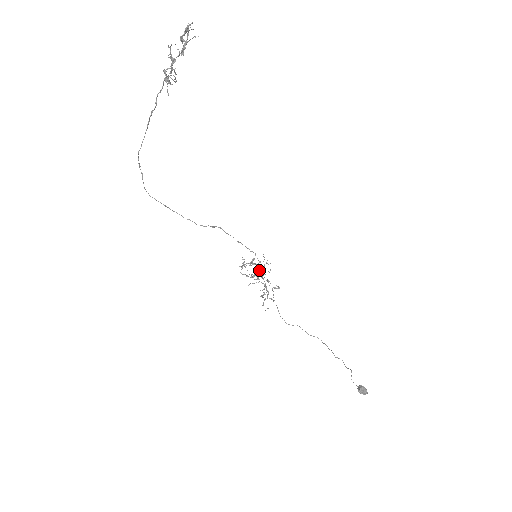
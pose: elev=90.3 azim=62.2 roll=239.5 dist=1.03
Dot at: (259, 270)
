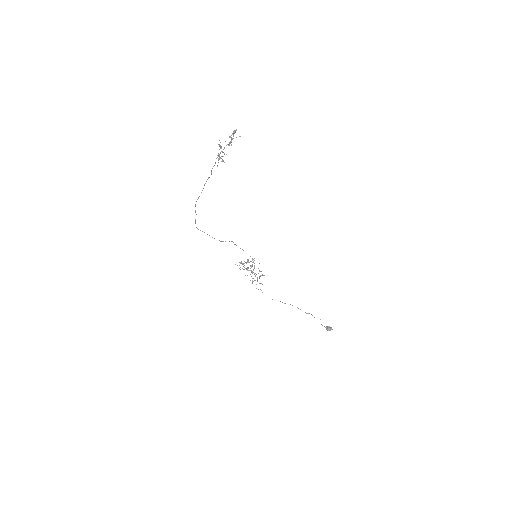
Dot at: (252, 265)
